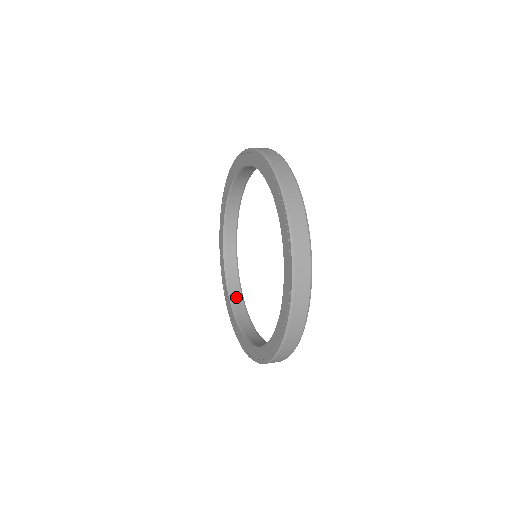
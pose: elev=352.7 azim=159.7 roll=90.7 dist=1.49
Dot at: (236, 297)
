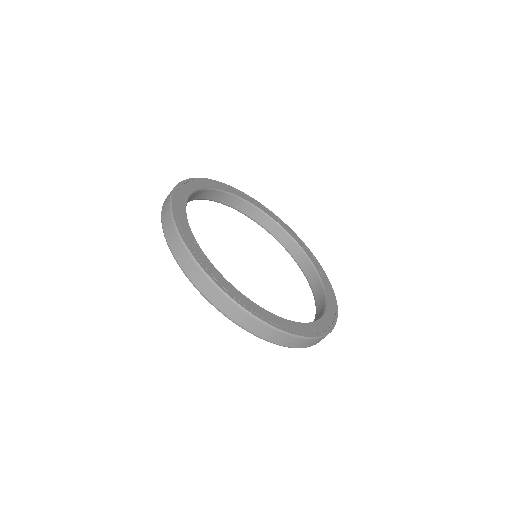
Dot at: (315, 285)
